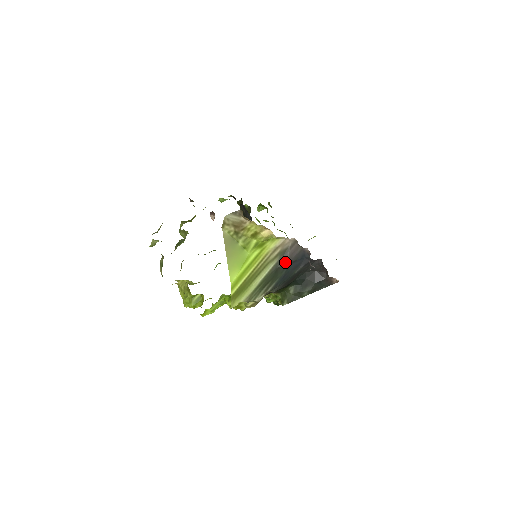
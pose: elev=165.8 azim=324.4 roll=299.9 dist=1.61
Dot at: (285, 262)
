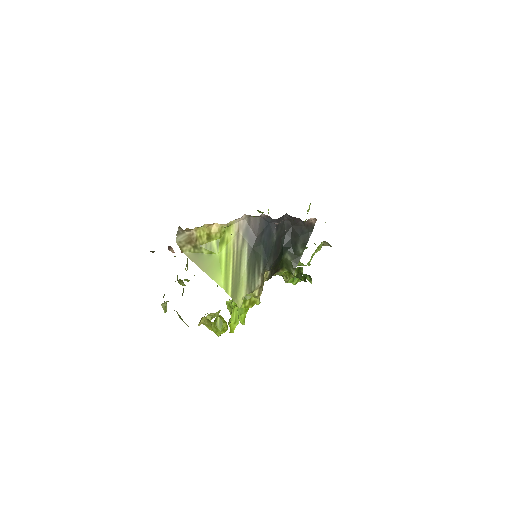
Dot at: (254, 239)
